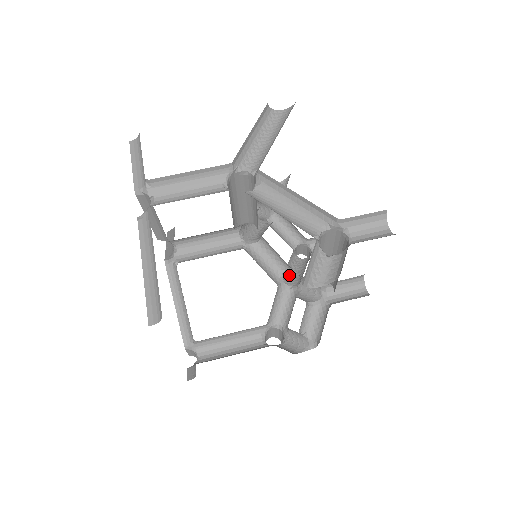
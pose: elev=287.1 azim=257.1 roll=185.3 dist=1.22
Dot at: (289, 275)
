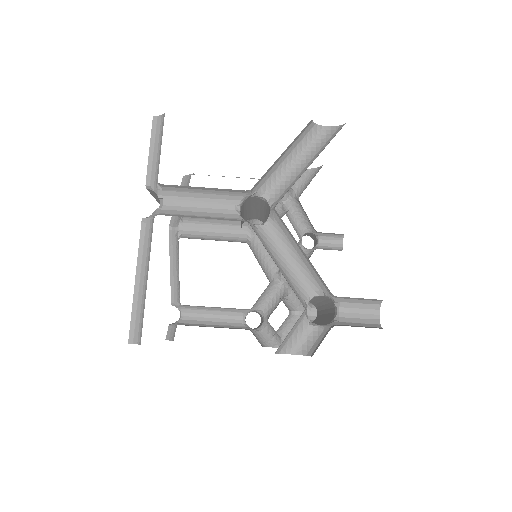
Dot at: occluded
